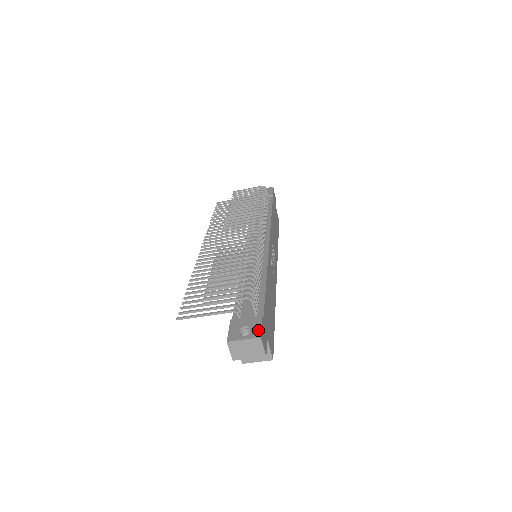
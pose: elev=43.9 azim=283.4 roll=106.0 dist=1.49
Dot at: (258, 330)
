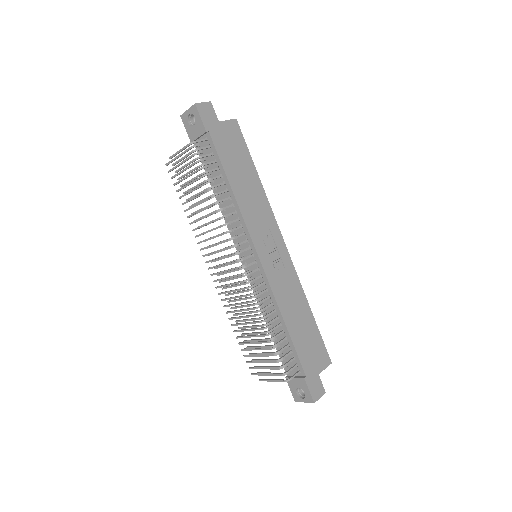
Dot at: (309, 396)
